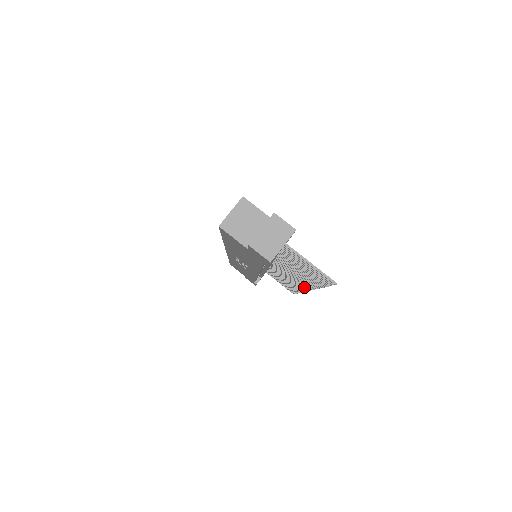
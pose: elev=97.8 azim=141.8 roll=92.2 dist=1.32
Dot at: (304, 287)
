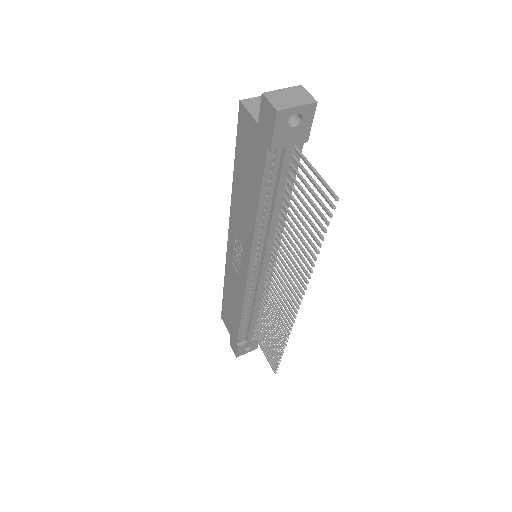
Dot at: (294, 303)
